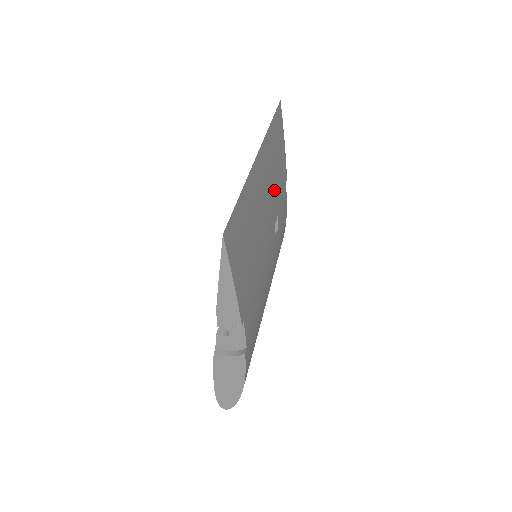
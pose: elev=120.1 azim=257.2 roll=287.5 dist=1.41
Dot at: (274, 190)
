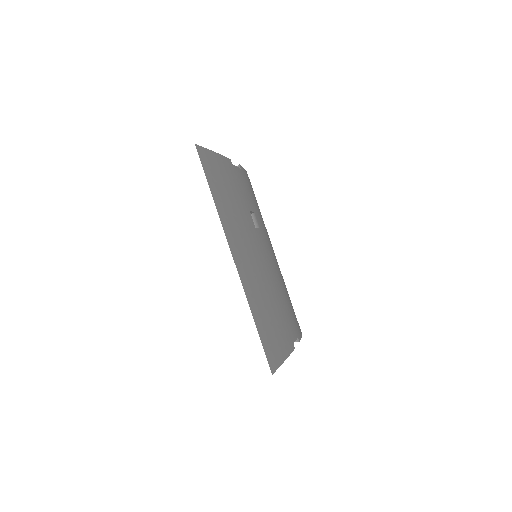
Dot at: (242, 217)
